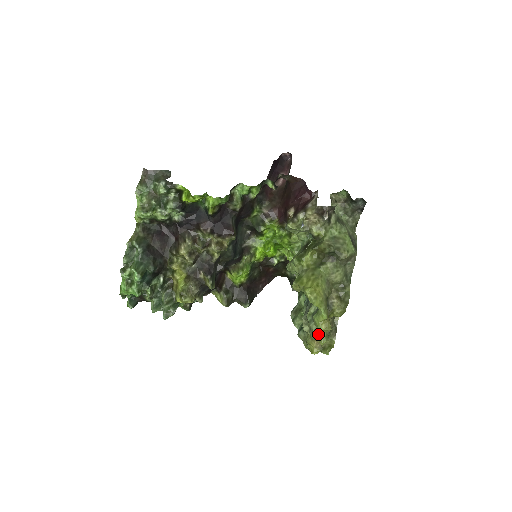
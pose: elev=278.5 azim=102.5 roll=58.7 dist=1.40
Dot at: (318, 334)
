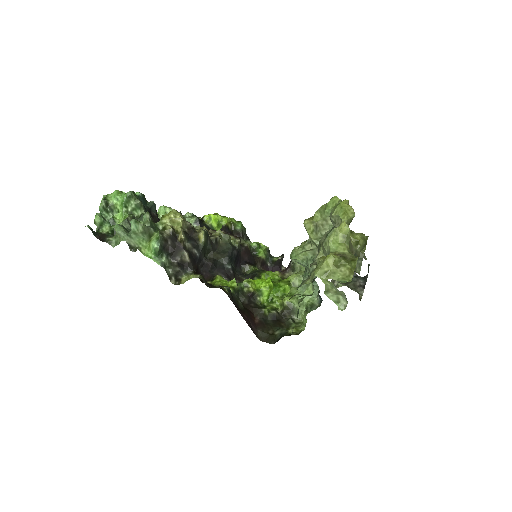
Dot at: occluded
